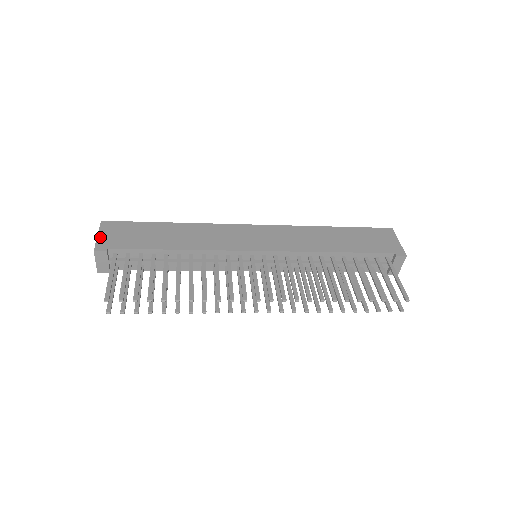
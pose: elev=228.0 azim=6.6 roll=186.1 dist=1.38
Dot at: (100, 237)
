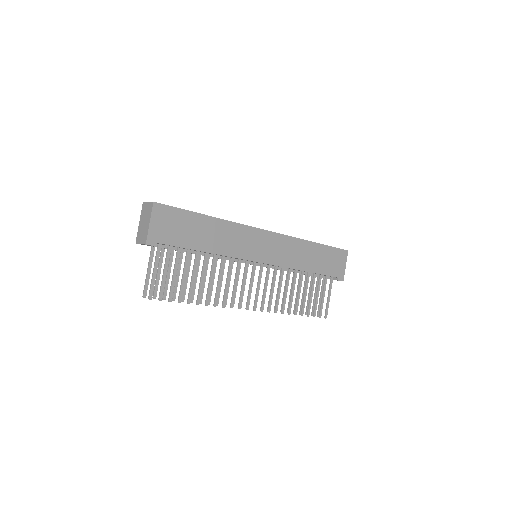
Dot at: (152, 226)
